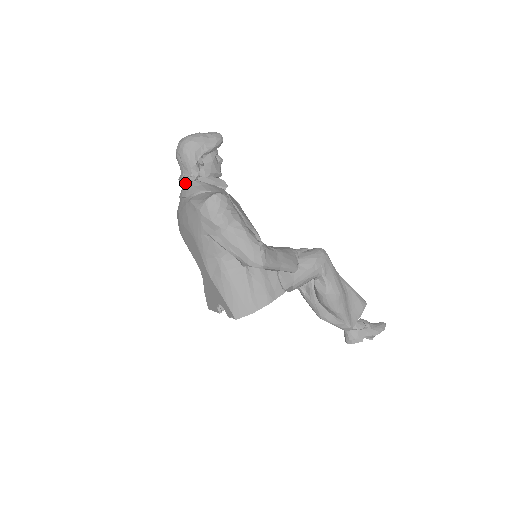
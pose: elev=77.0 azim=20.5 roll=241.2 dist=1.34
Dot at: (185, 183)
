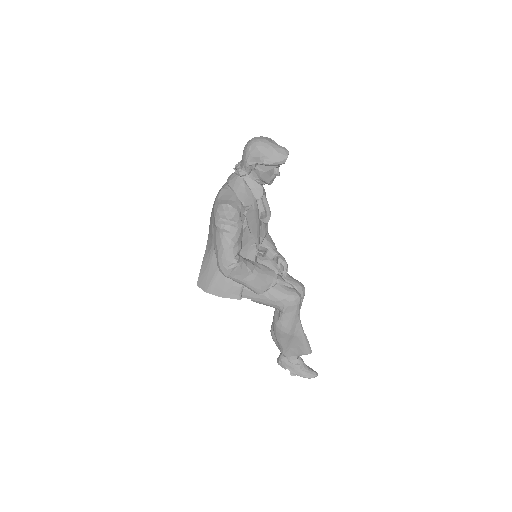
Dot at: (235, 171)
